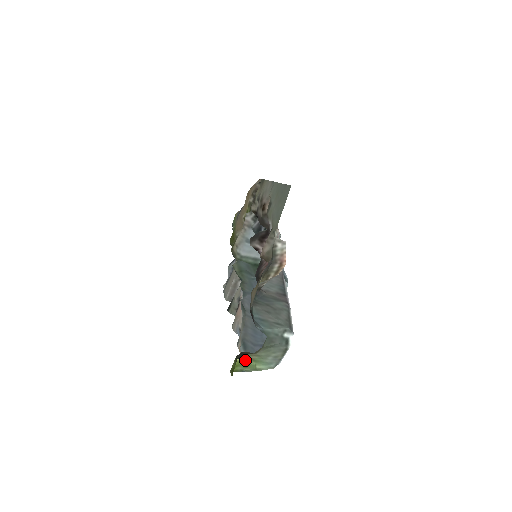
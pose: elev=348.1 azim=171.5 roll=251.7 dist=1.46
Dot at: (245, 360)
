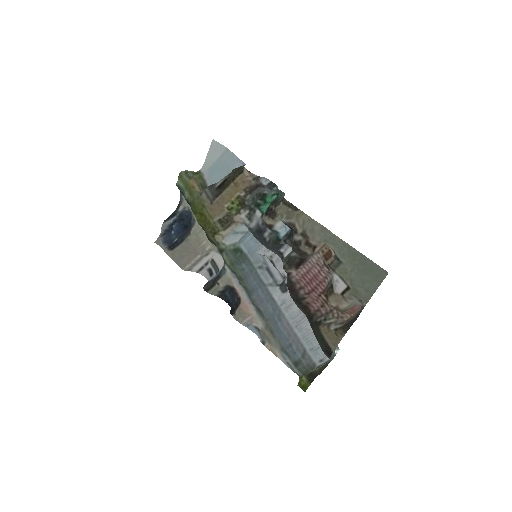
Dot at: (306, 374)
